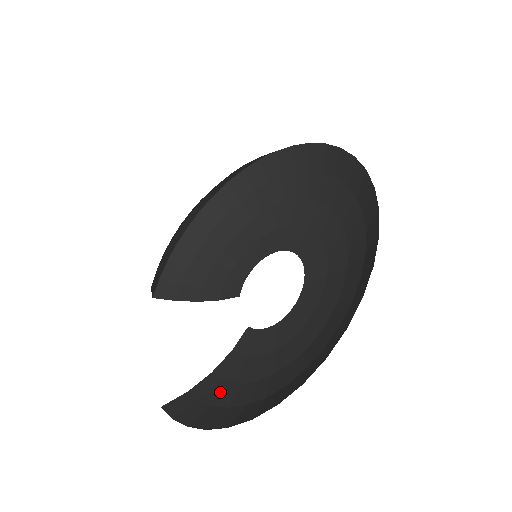
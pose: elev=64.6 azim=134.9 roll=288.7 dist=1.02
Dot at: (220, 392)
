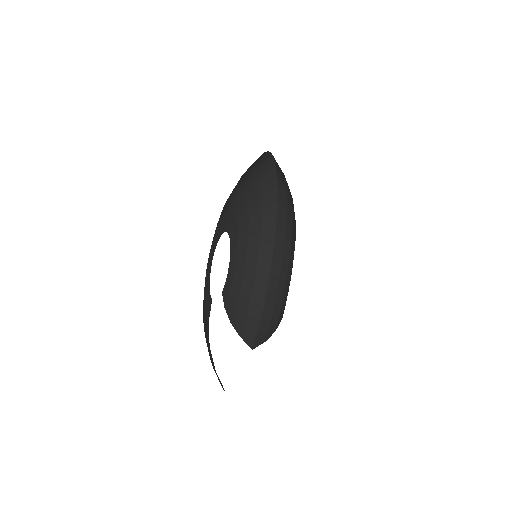
Dot at: occluded
